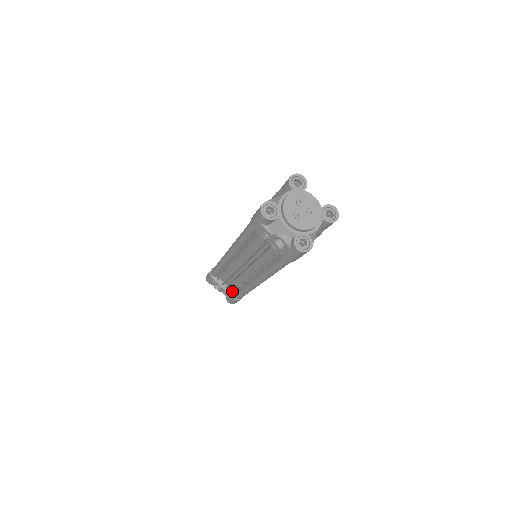
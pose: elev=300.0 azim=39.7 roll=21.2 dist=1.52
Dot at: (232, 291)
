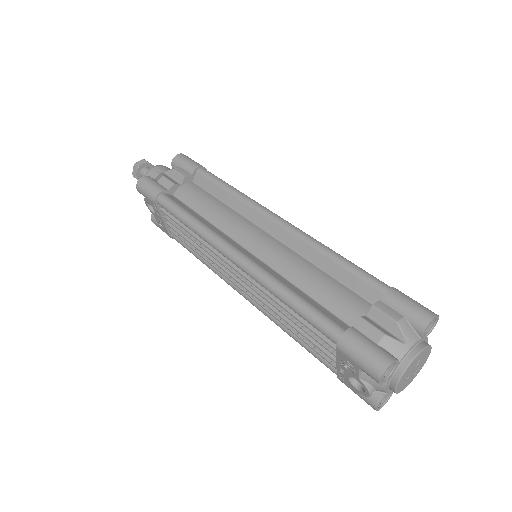
Dot at: (177, 236)
